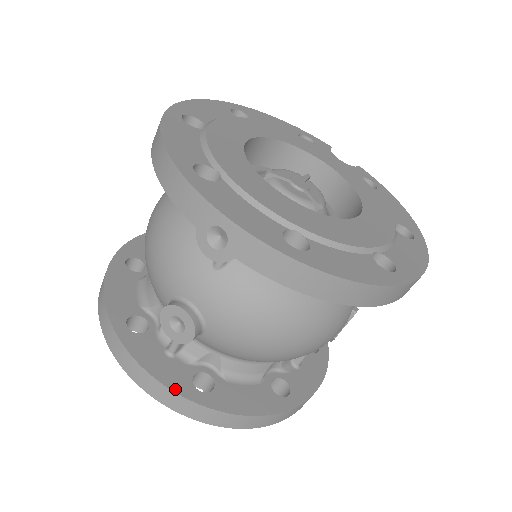
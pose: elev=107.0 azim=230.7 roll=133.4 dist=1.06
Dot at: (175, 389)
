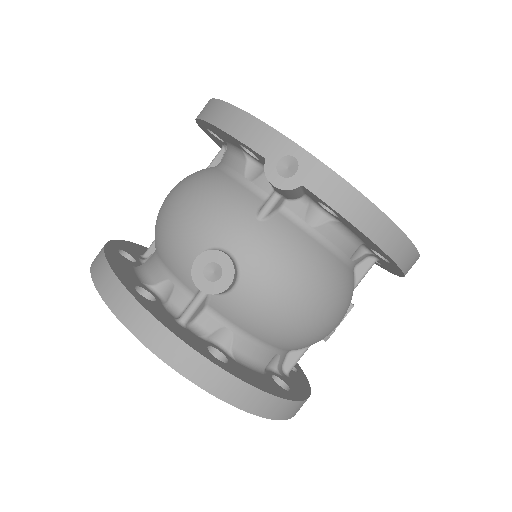
Dot at: (196, 349)
